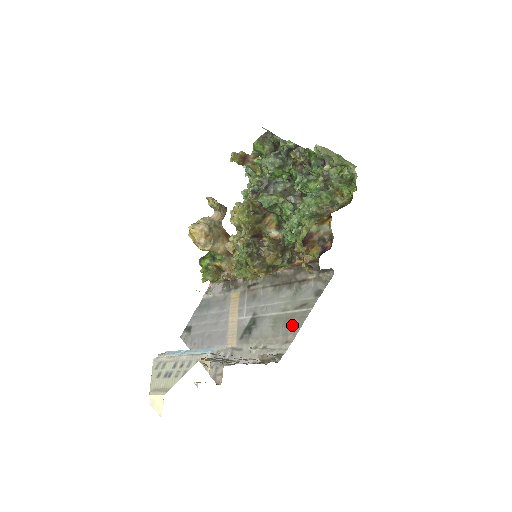
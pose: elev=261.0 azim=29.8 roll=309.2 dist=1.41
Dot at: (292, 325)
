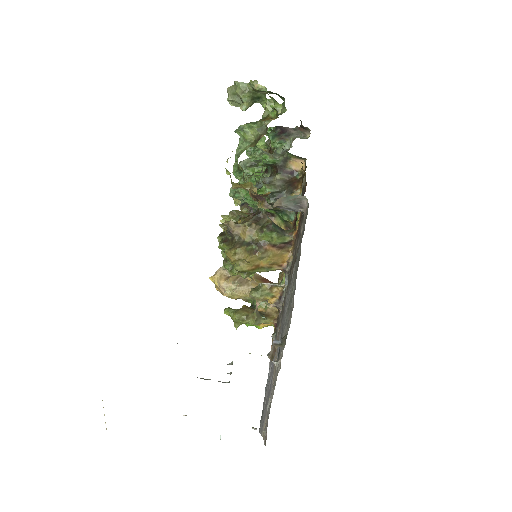
Dot at: (293, 293)
